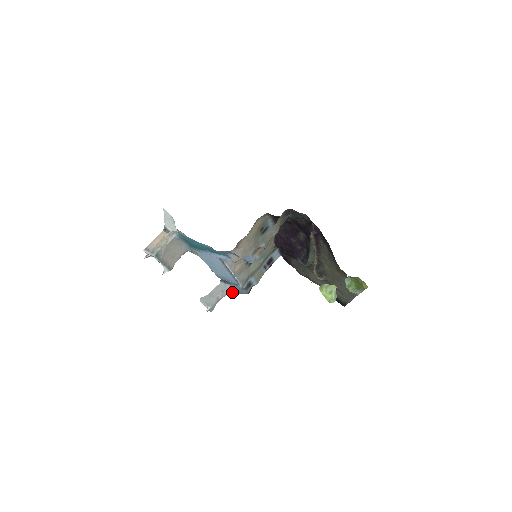
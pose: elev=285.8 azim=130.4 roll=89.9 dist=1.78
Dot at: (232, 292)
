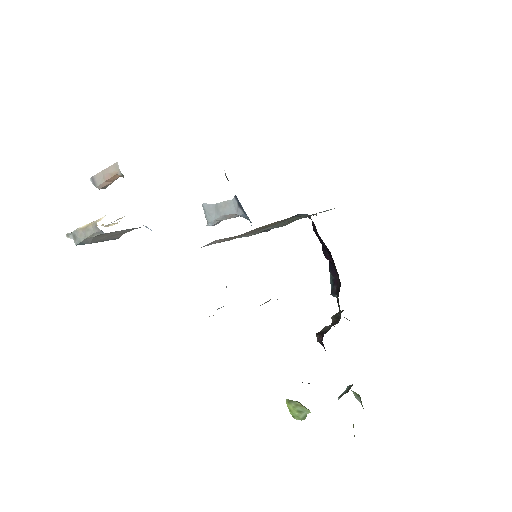
Dot at: (246, 218)
